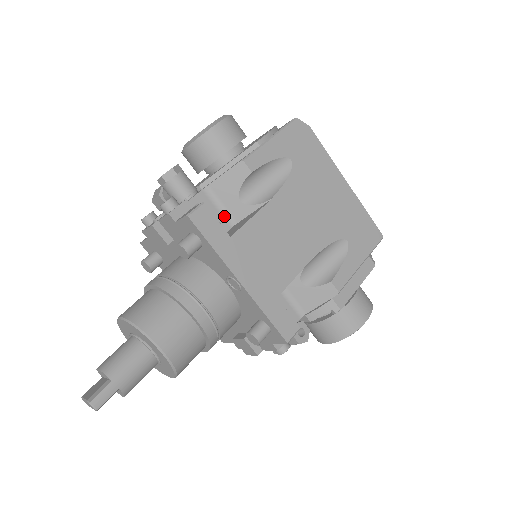
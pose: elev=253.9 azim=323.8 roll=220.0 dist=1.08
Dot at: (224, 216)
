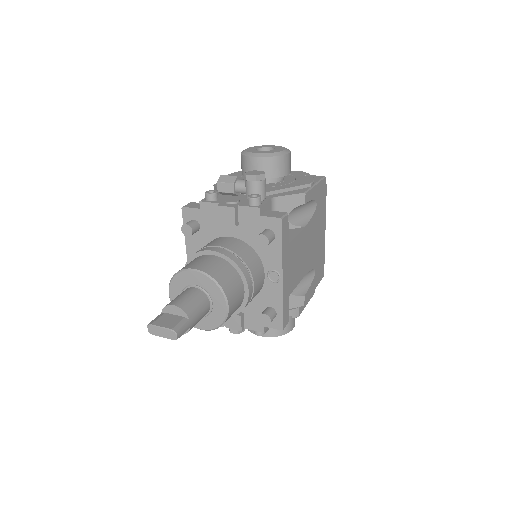
Dot at: occluded
